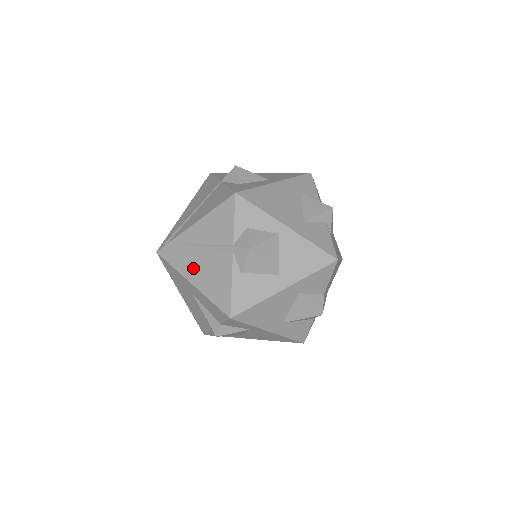
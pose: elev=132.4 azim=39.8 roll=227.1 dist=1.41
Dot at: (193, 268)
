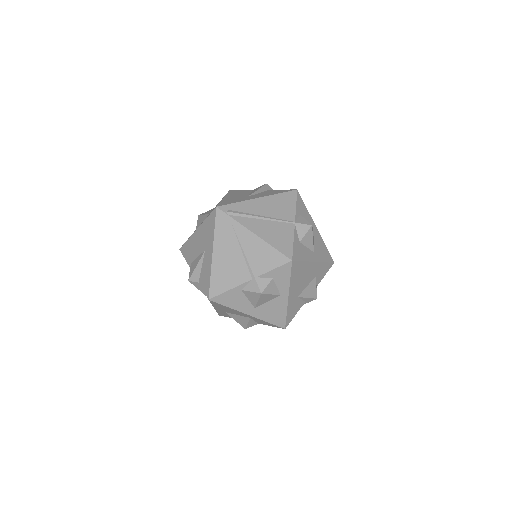
Dot at: (224, 250)
